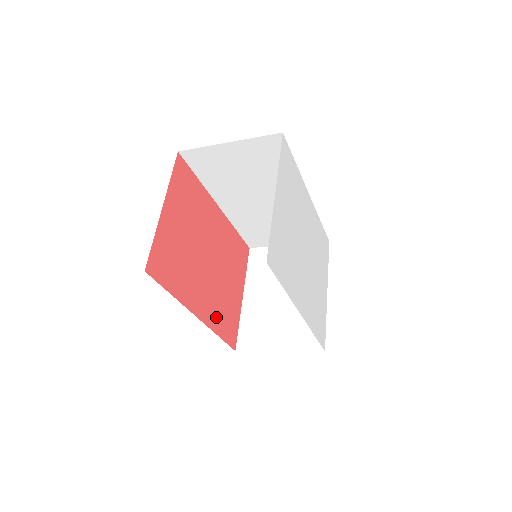
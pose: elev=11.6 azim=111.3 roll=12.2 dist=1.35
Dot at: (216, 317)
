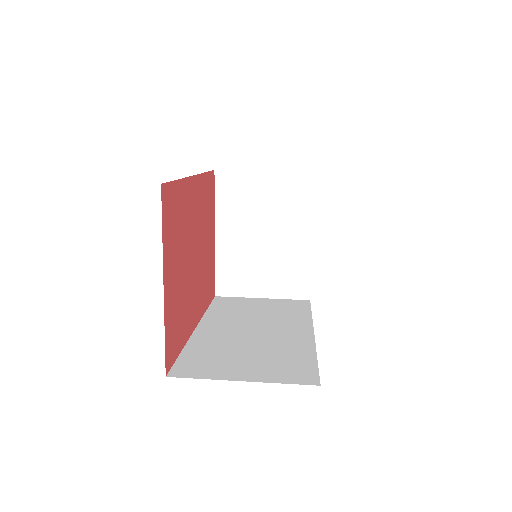
Dot at: (204, 297)
